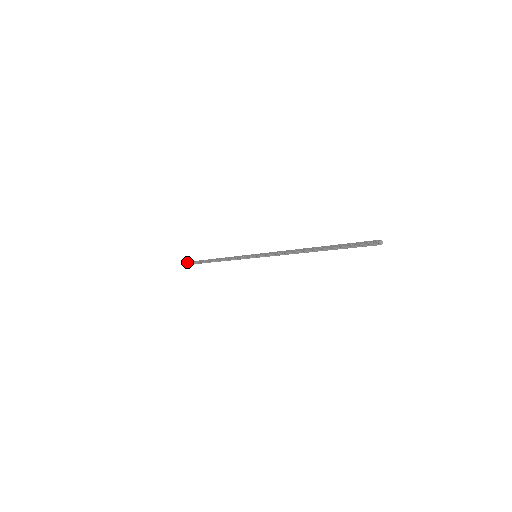
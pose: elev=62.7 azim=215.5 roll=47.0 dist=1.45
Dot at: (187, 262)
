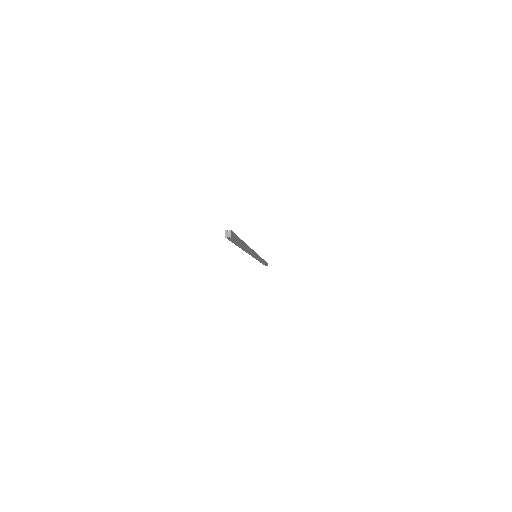
Dot at: occluded
